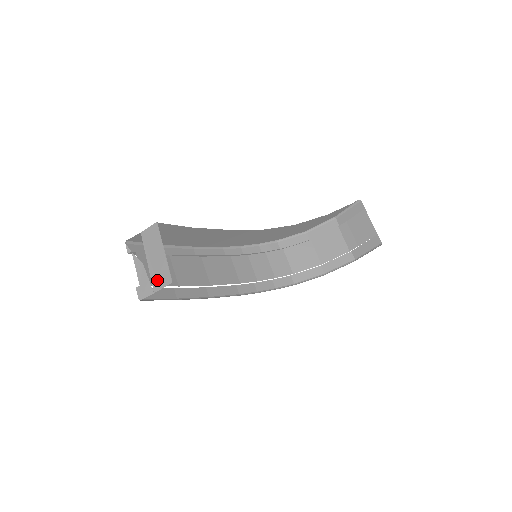
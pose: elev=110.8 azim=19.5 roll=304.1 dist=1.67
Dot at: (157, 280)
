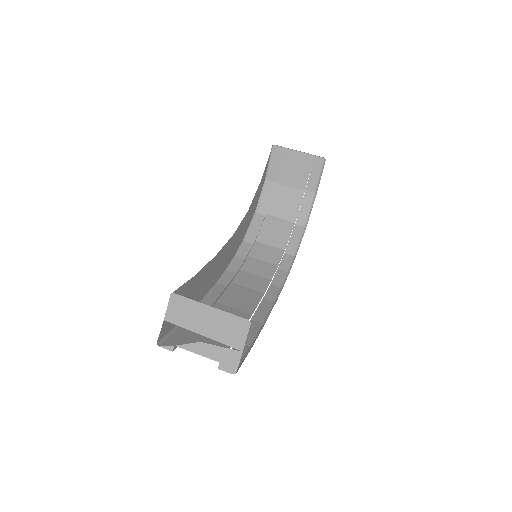
Dot at: (232, 338)
